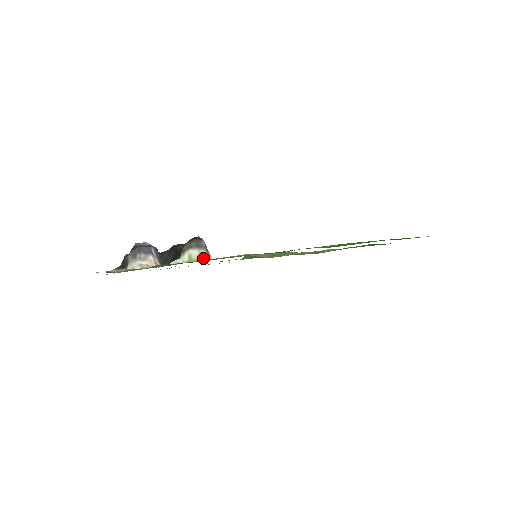
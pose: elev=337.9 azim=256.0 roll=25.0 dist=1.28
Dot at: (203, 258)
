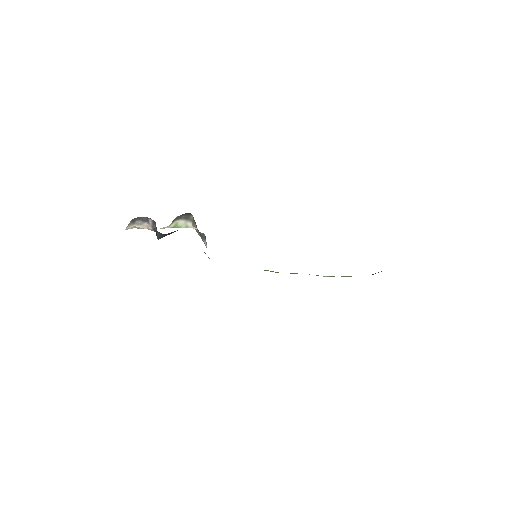
Dot at: (187, 227)
